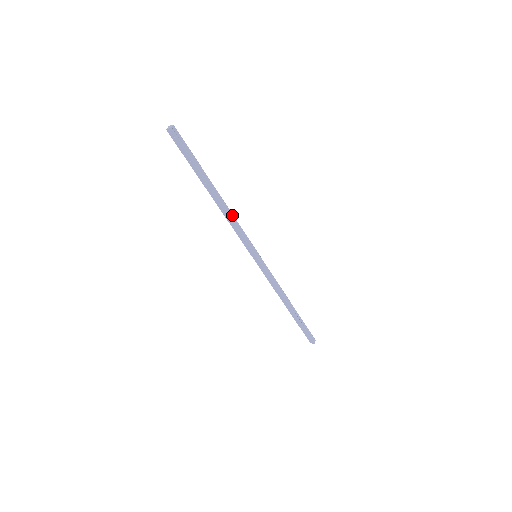
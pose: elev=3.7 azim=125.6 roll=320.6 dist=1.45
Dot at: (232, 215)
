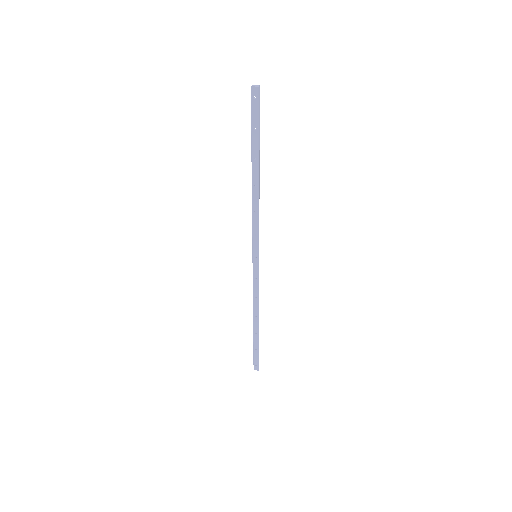
Dot at: occluded
